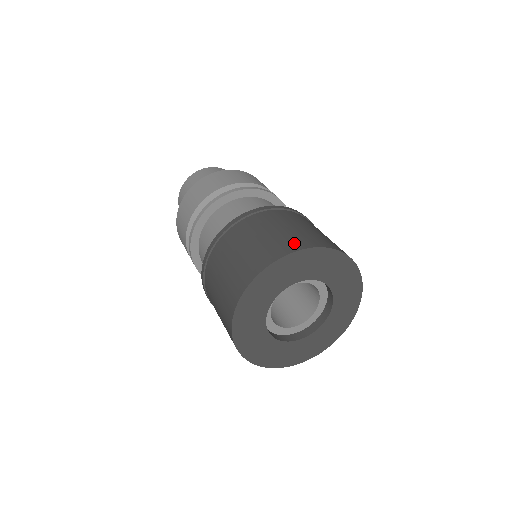
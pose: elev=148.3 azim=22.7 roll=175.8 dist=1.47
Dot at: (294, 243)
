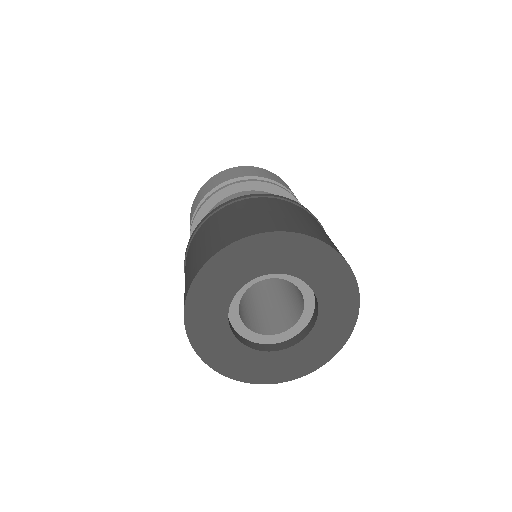
Dot at: (271, 225)
